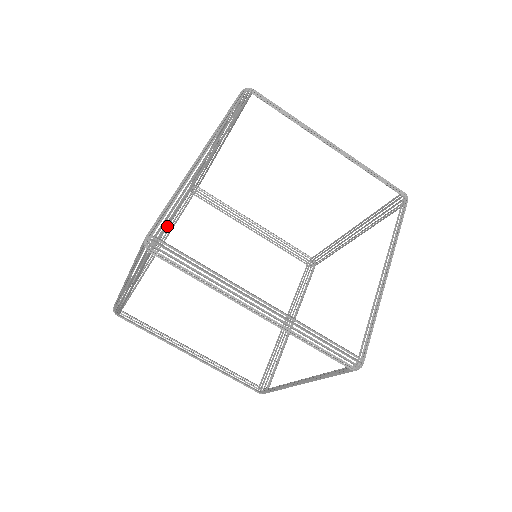
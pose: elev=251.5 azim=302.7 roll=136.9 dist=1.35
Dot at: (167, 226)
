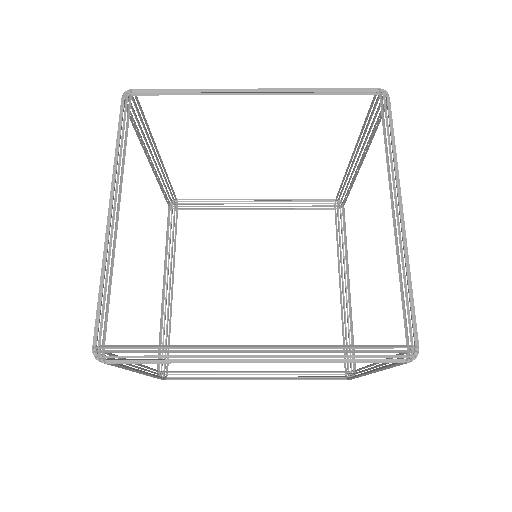
Dot at: (106, 325)
